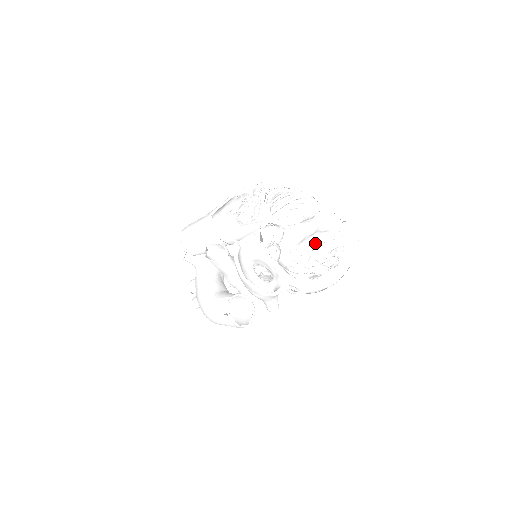
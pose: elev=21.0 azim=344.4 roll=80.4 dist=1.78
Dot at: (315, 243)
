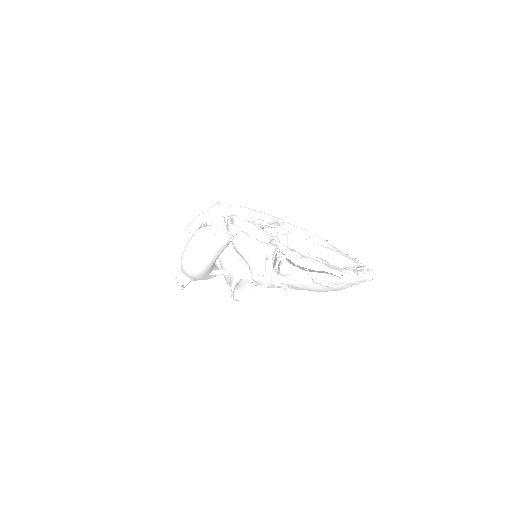
Dot at: occluded
